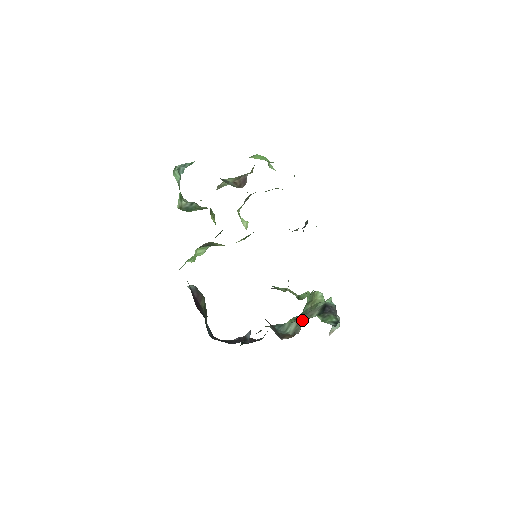
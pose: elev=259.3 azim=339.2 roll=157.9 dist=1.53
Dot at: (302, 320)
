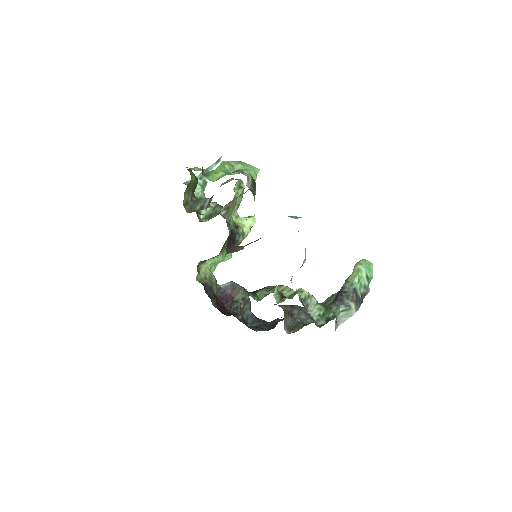
Dot at: (324, 305)
